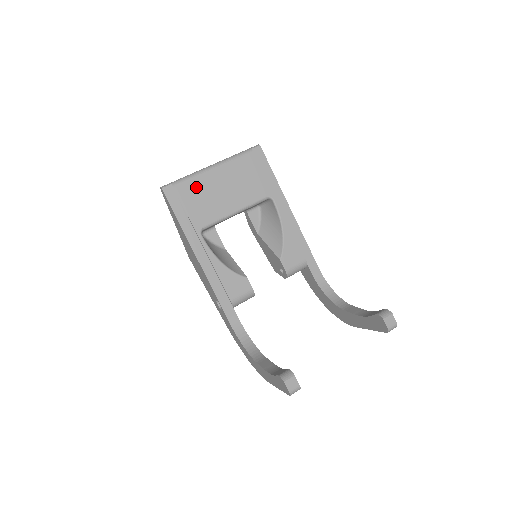
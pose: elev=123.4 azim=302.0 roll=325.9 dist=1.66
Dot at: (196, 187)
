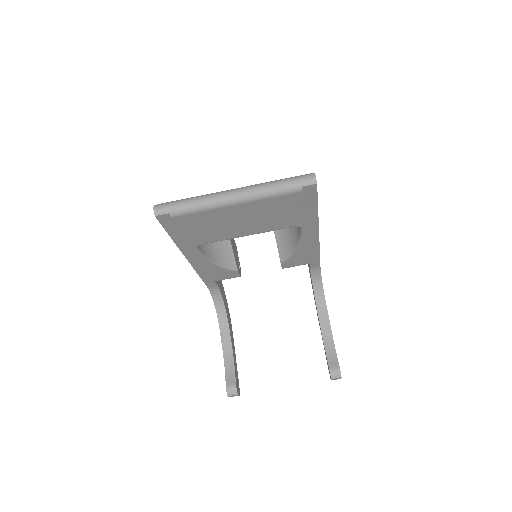
Dot at: (203, 218)
